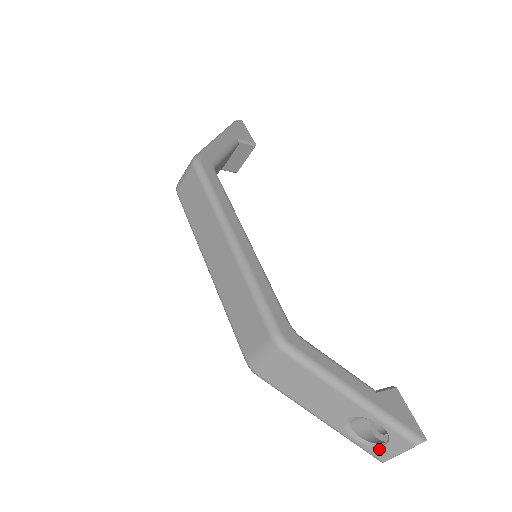
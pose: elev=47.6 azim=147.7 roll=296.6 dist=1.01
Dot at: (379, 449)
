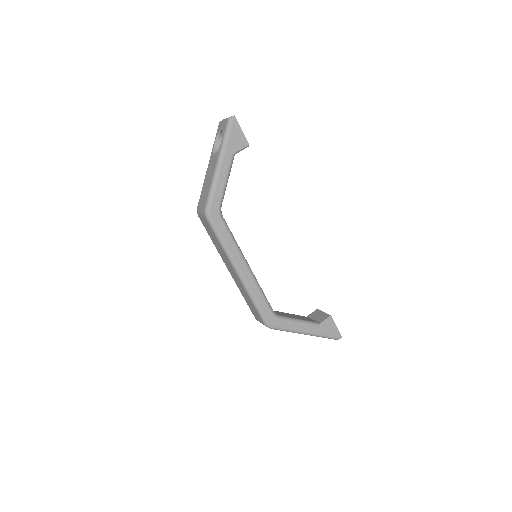
Dot at: occluded
